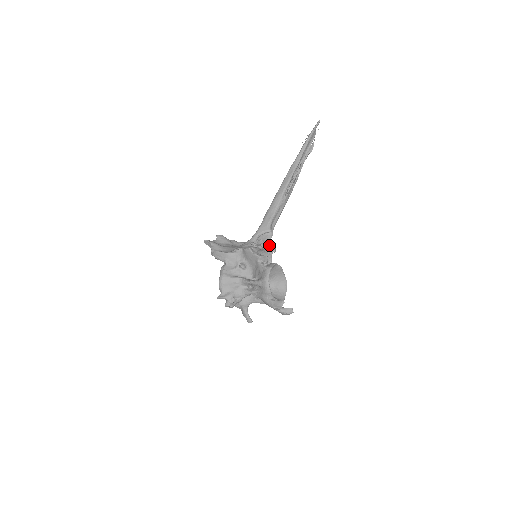
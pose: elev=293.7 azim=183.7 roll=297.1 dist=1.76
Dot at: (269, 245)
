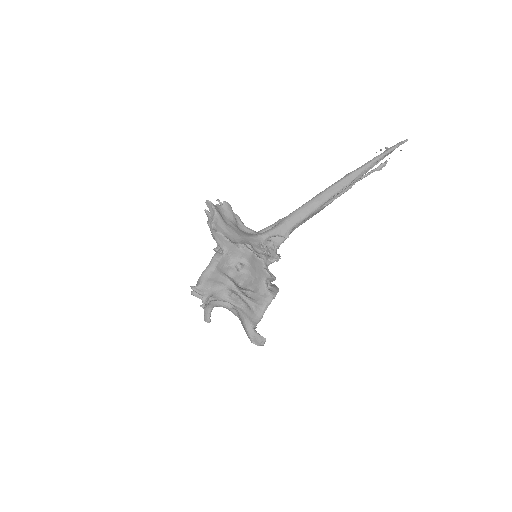
Dot at: (276, 251)
